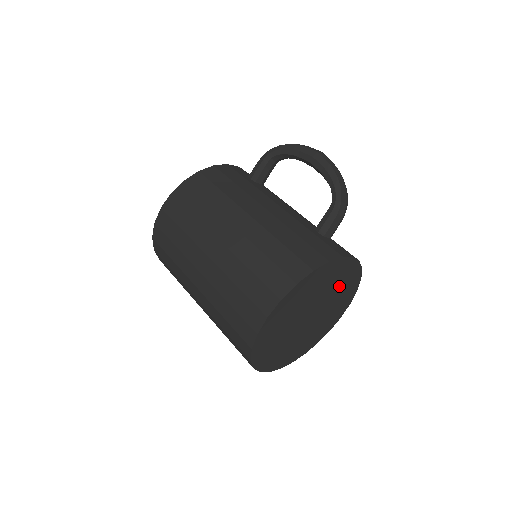
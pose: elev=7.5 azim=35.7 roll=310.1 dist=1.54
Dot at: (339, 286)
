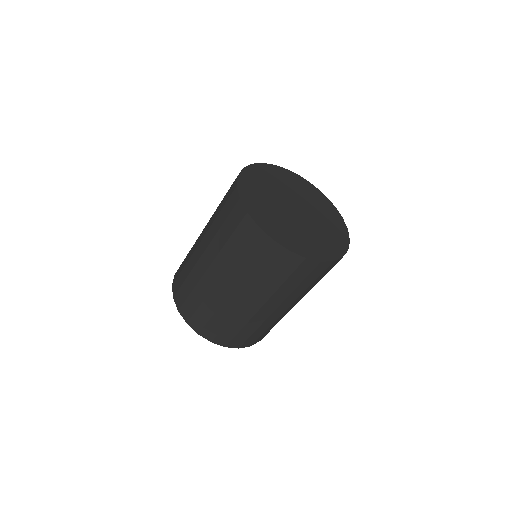
Dot at: (309, 198)
